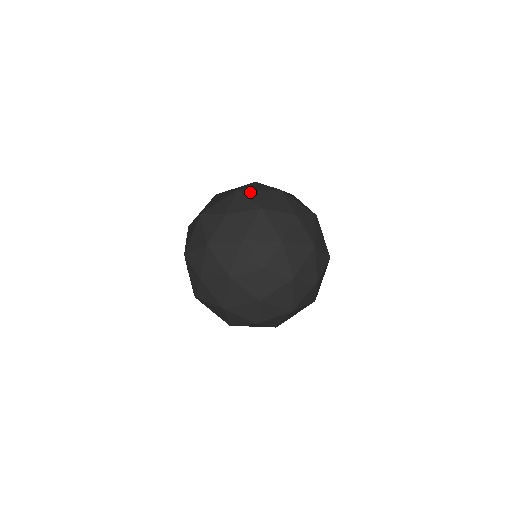
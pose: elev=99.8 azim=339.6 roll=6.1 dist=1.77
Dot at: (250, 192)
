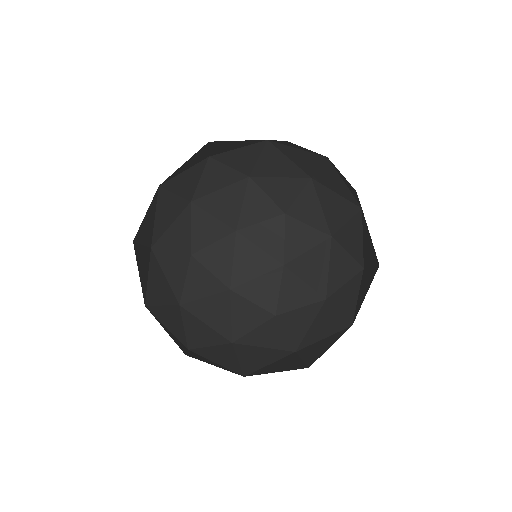
Dot at: (210, 200)
